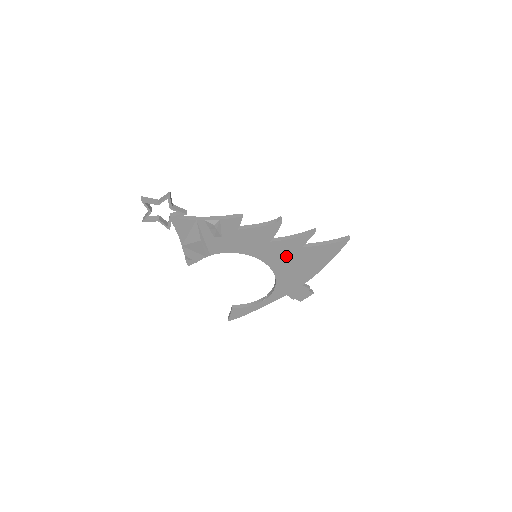
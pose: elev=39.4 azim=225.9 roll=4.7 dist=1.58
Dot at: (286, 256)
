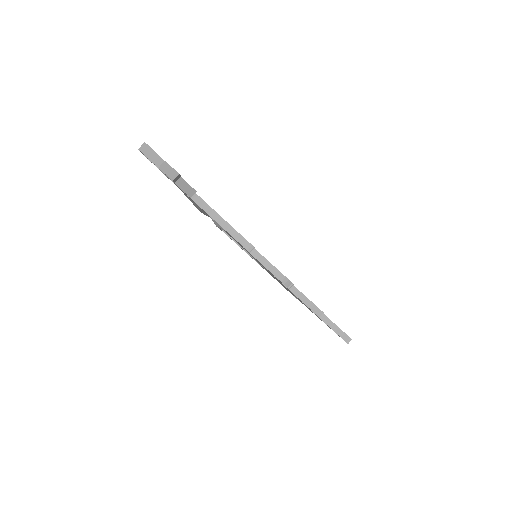
Dot at: occluded
